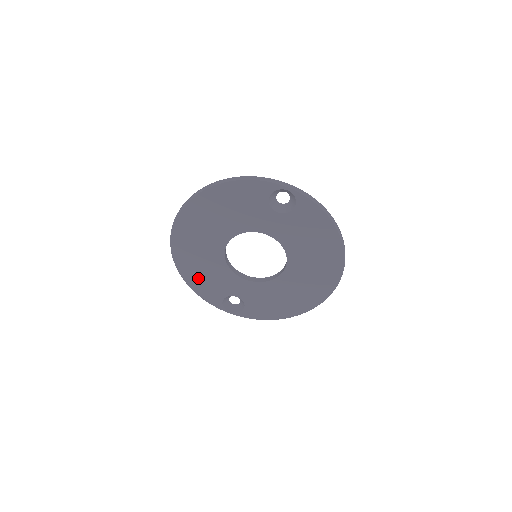
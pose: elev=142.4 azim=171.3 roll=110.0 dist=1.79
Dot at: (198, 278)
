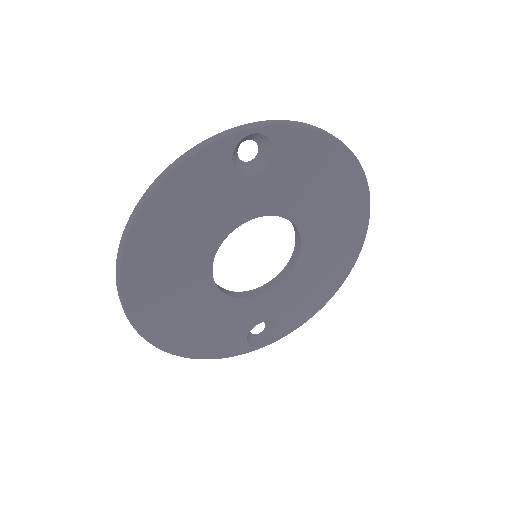
Dot at: (200, 340)
